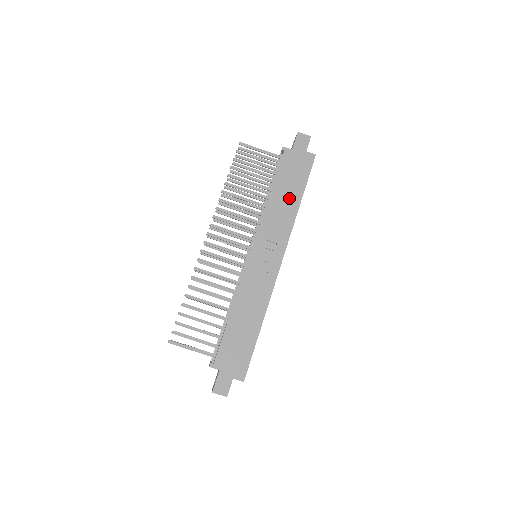
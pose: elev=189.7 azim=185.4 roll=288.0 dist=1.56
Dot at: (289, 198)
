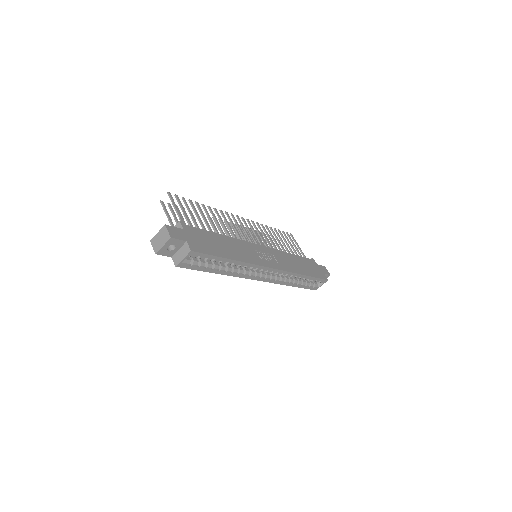
Dot at: (301, 267)
